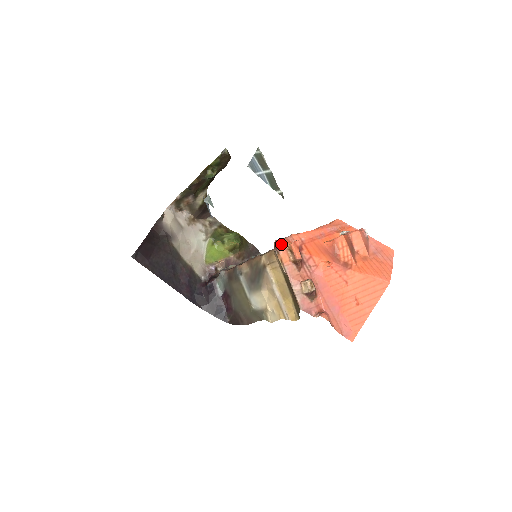
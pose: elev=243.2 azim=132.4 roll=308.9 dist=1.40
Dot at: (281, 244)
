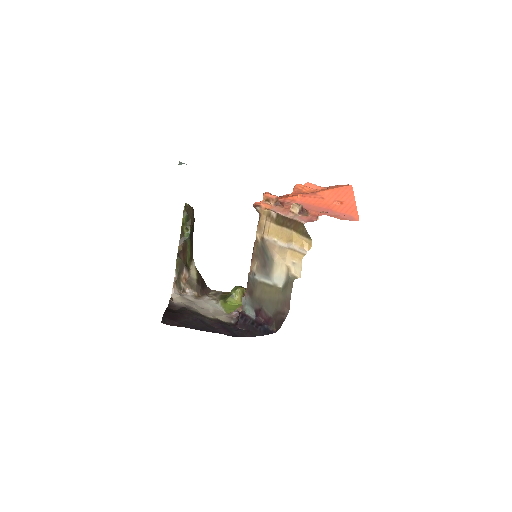
Dot at: (258, 202)
